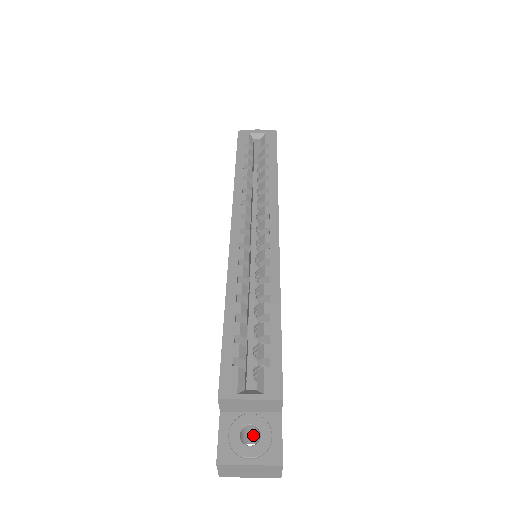
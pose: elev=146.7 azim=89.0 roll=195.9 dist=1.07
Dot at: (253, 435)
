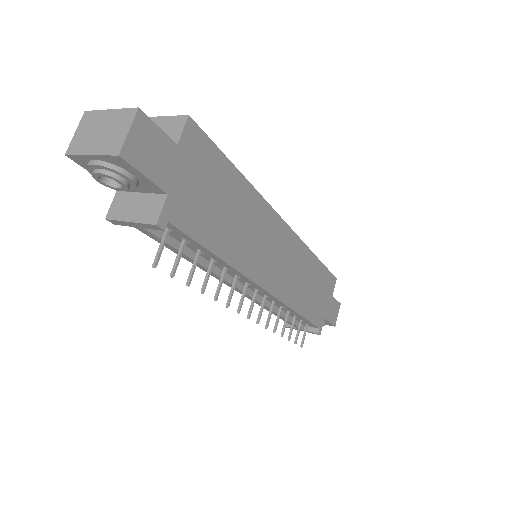
Dot at: occluded
